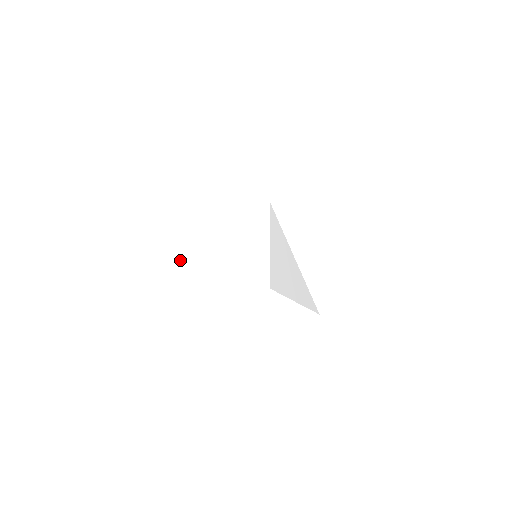
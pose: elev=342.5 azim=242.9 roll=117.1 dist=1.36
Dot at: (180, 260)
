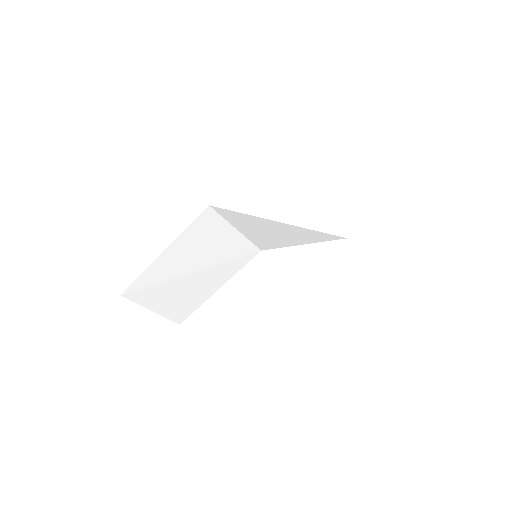
Dot at: (169, 314)
